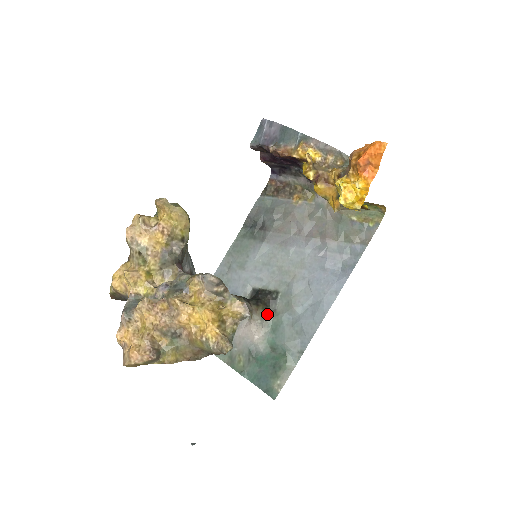
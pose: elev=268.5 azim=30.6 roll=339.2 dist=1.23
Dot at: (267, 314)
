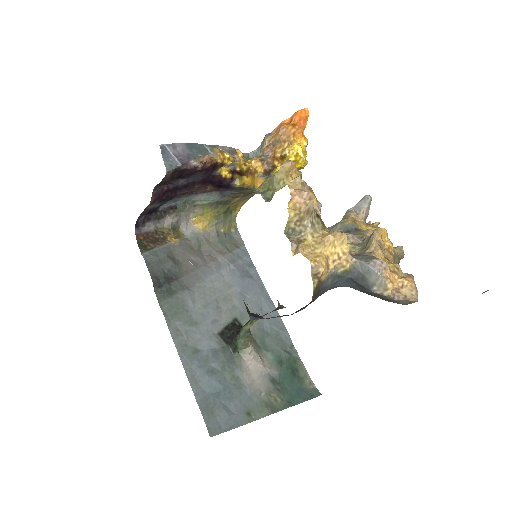
Dot at: occluded
